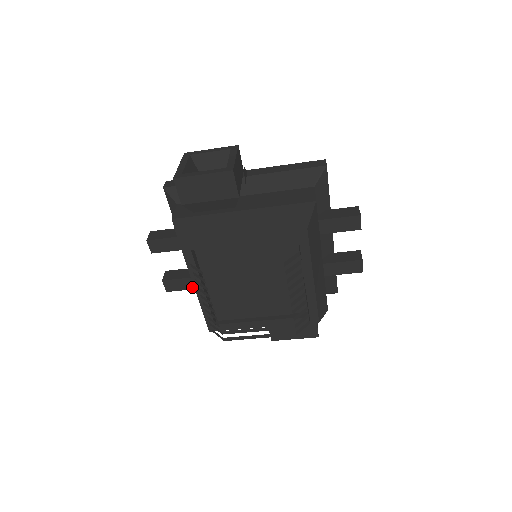
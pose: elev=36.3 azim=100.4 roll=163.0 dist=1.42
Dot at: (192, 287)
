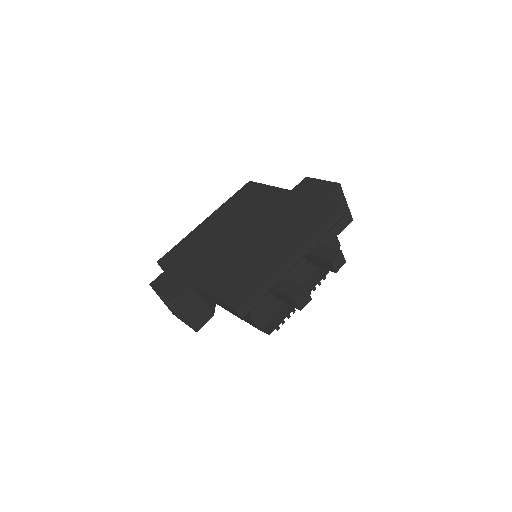
Dot at: occluded
